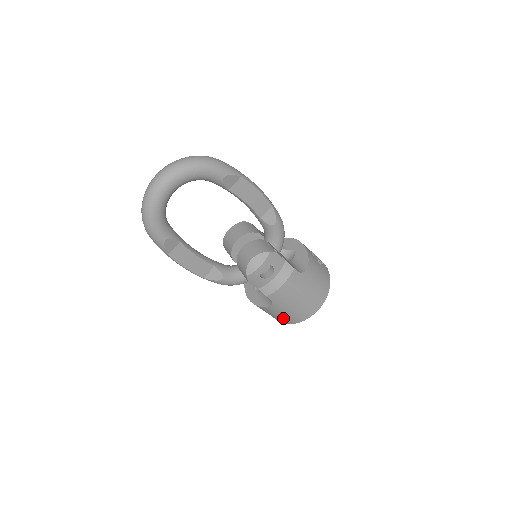
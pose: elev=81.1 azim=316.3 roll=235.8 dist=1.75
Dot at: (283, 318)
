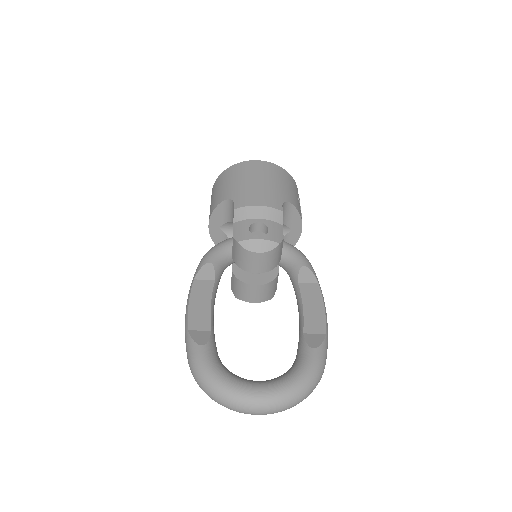
Dot at: occluded
